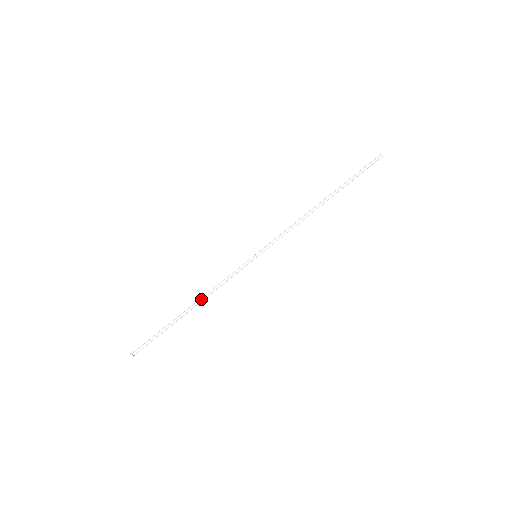
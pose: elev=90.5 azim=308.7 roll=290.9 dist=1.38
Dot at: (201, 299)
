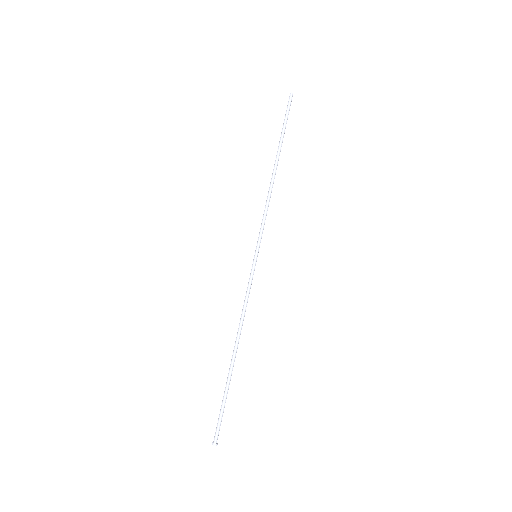
Dot at: (237, 334)
